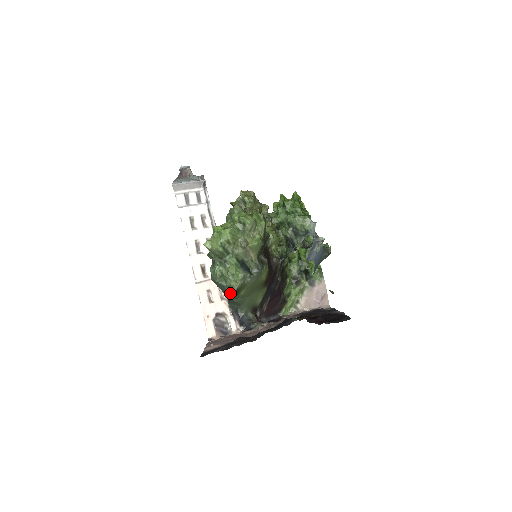
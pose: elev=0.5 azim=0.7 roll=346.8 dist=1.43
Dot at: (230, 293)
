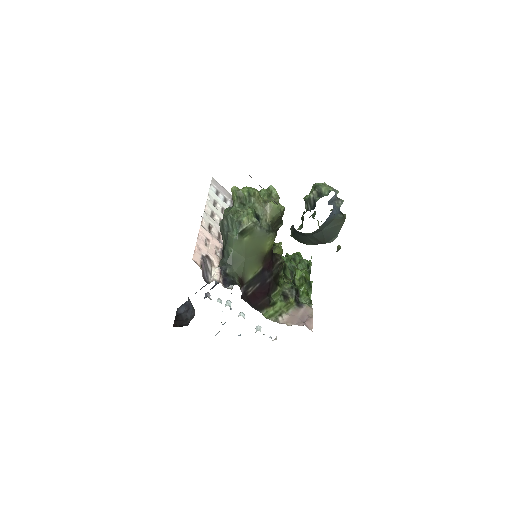
Dot at: (237, 229)
